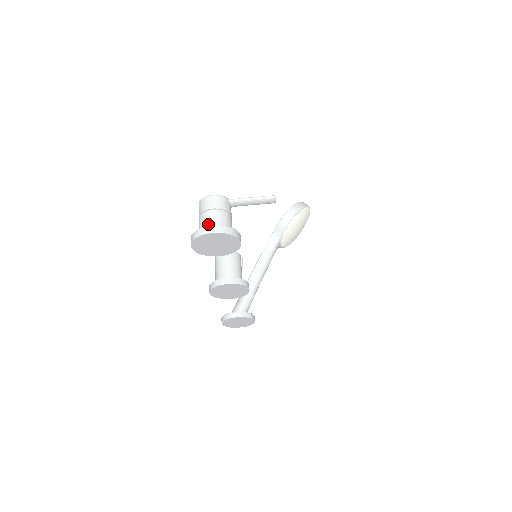
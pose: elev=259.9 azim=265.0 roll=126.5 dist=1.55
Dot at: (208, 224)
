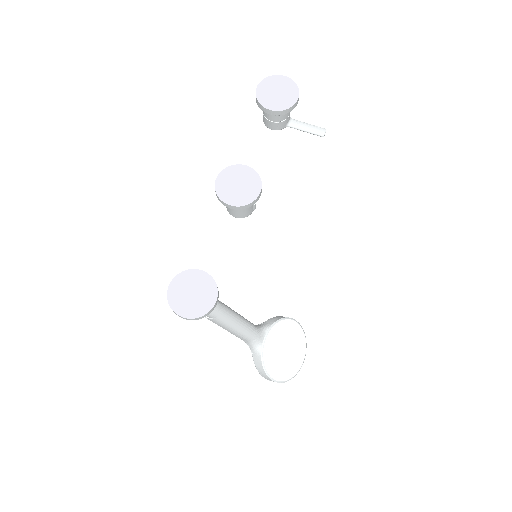
Dot at: occluded
